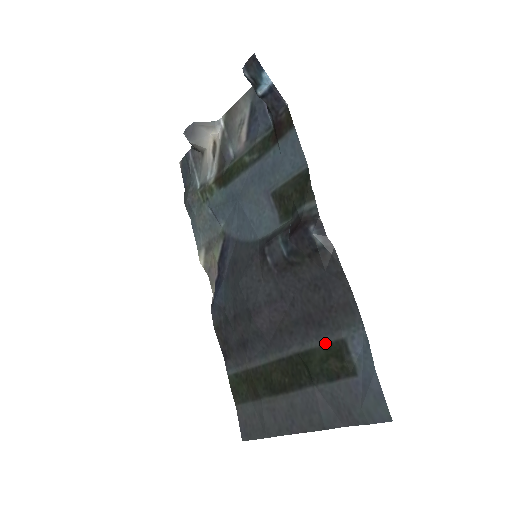
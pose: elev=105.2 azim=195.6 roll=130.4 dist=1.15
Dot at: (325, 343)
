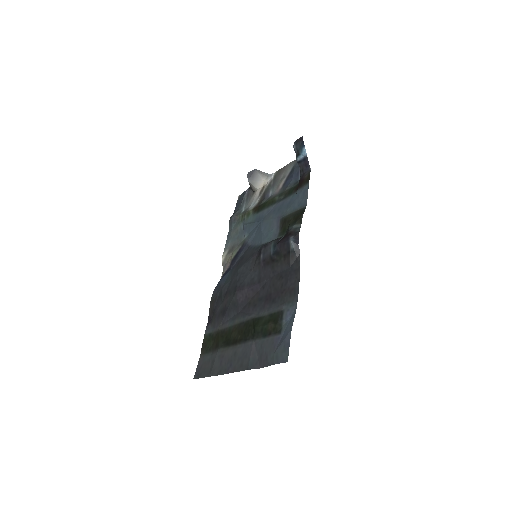
Dot at: (271, 312)
